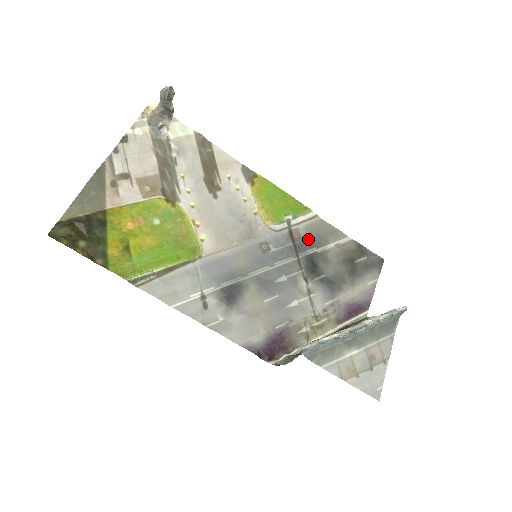
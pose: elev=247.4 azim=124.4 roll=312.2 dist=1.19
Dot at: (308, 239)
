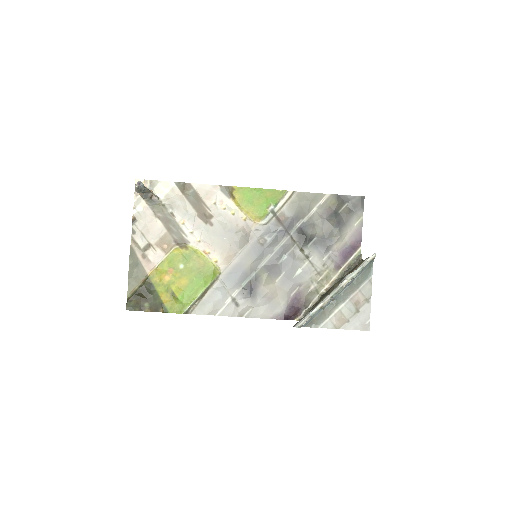
Dot at: (293, 216)
